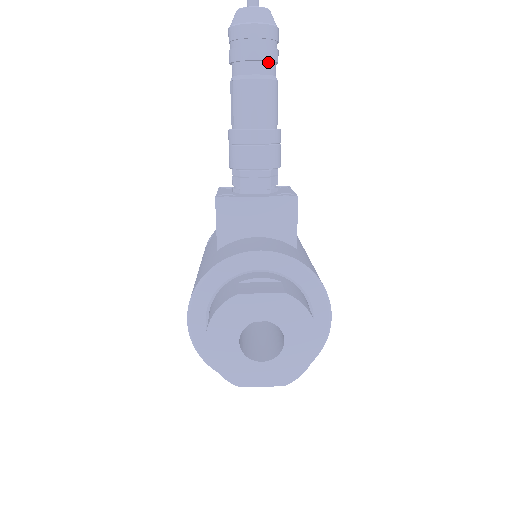
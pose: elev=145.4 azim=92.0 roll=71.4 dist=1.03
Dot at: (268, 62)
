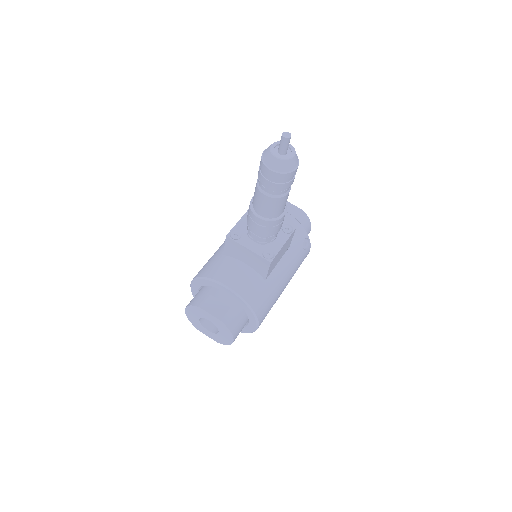
Dot at: (278, 189)
